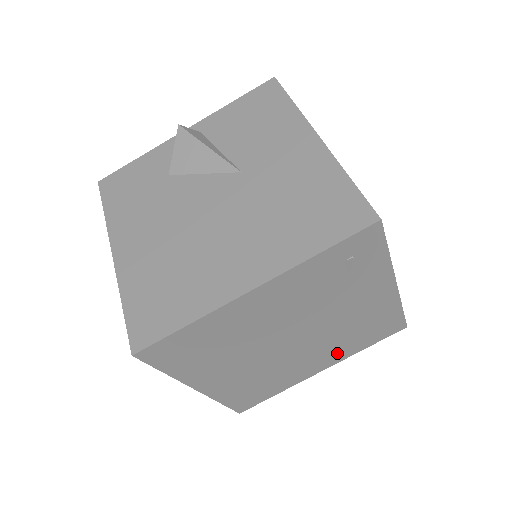
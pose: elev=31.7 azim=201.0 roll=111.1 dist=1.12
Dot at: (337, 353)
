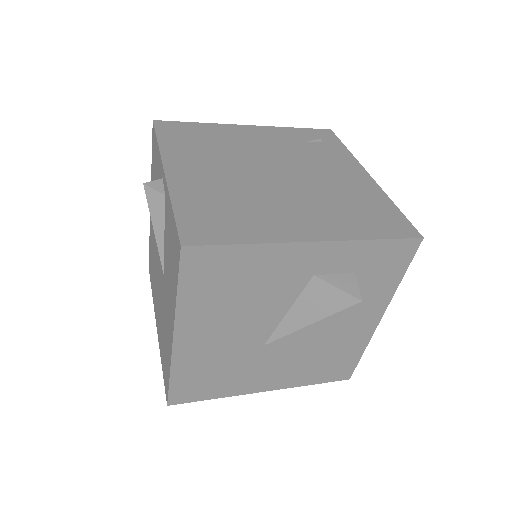
Dot at: occluded
